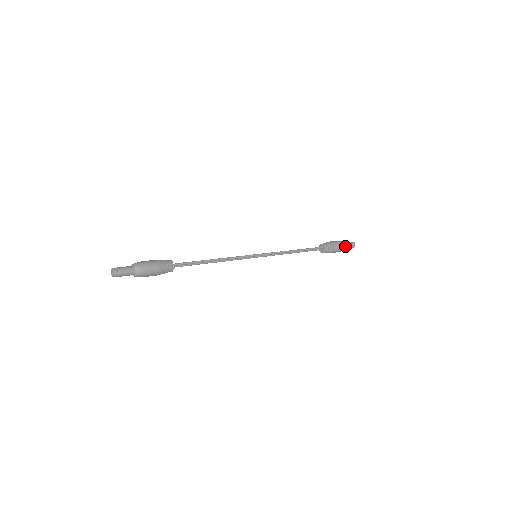
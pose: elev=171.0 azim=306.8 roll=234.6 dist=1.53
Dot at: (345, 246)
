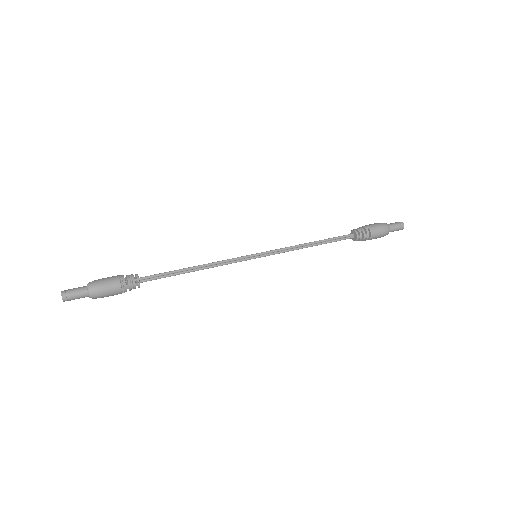
Dot at: (387, 227)
